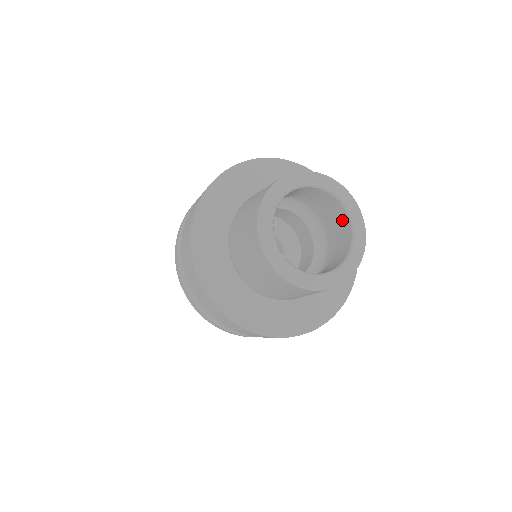
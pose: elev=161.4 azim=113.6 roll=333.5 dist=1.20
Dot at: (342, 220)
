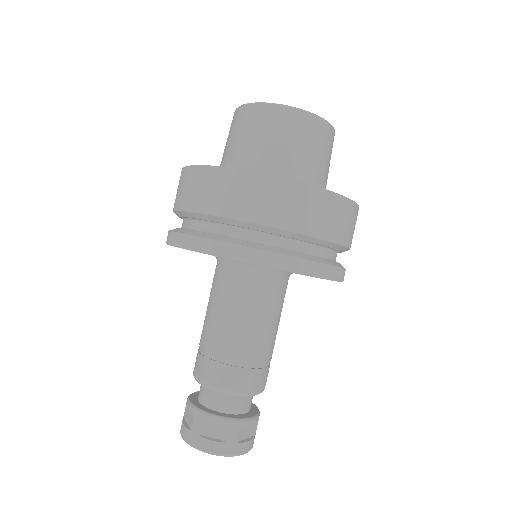
Dot at: occluded
